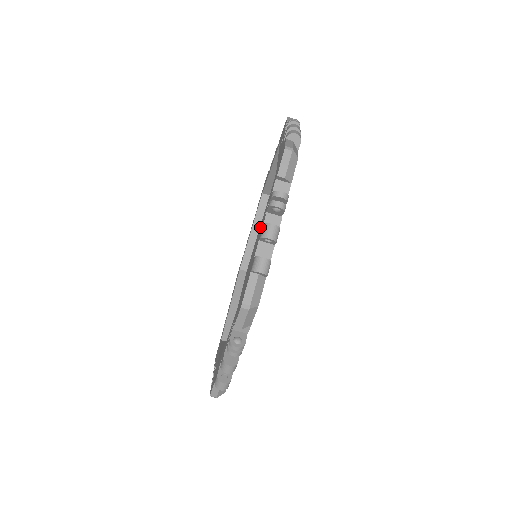
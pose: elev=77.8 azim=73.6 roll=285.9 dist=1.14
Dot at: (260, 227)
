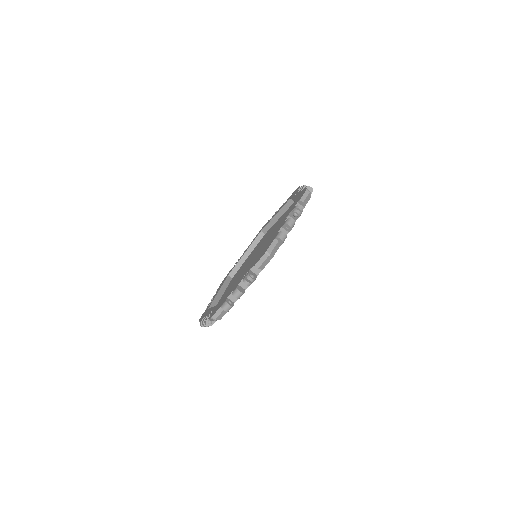
Dot at: (253, 251)
